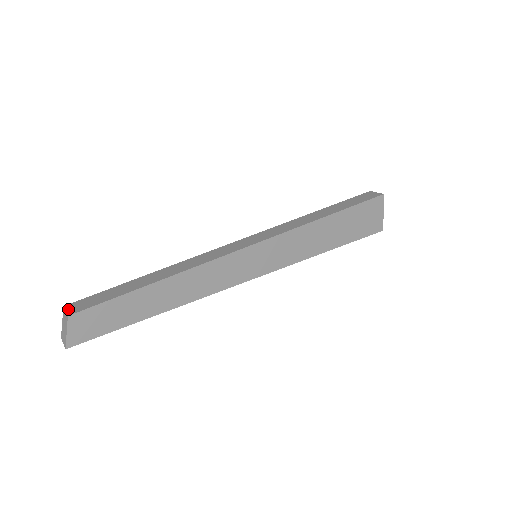
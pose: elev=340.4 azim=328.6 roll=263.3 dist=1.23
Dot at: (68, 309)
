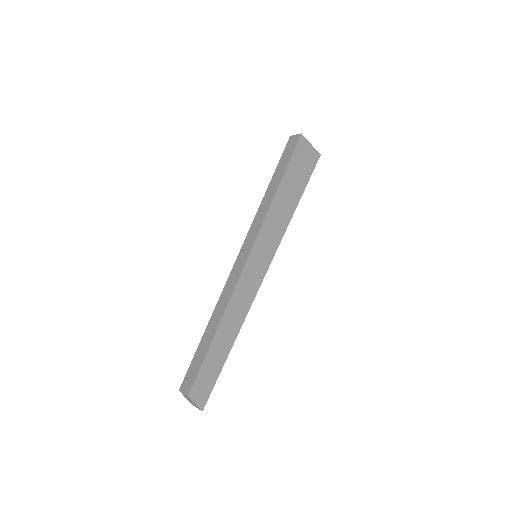
Dot at: (183, 391)
